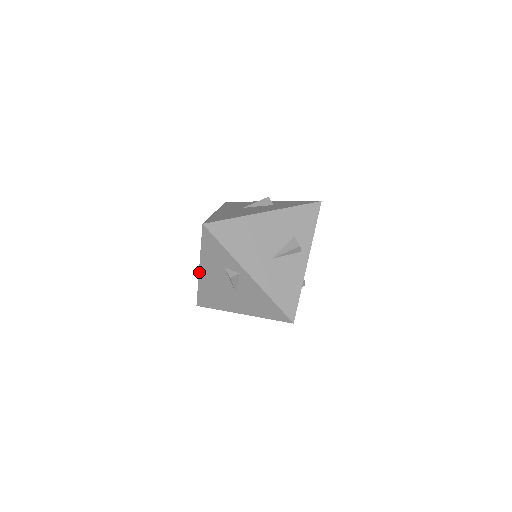
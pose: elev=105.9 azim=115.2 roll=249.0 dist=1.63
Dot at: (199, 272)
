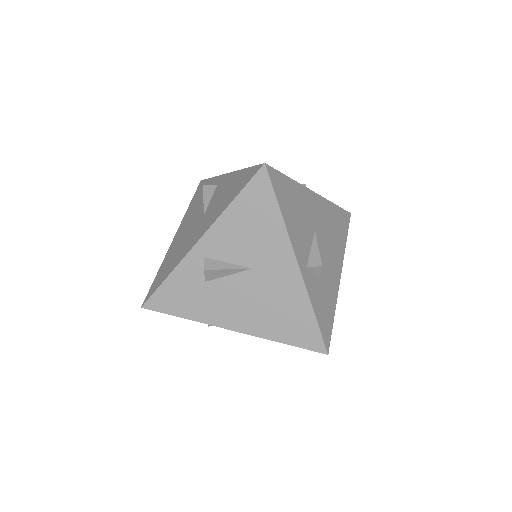
Dot at: (172, 241)
